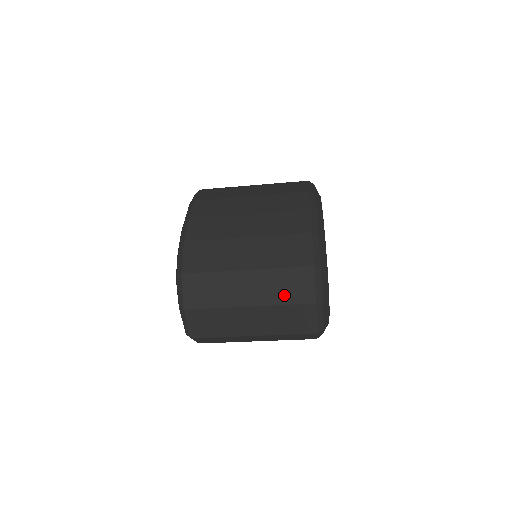
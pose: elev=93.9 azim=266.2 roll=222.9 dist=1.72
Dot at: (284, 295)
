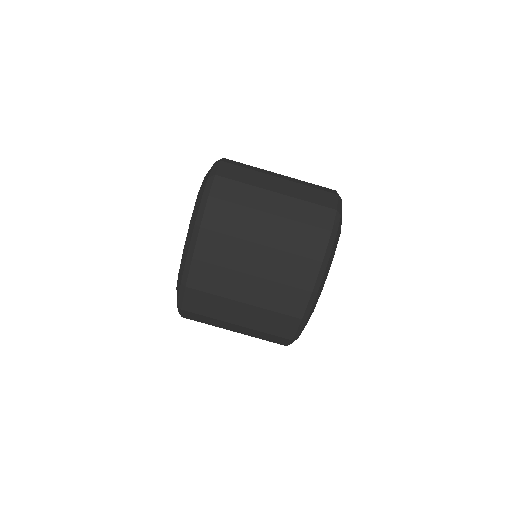
Dot at: (263, 338)
